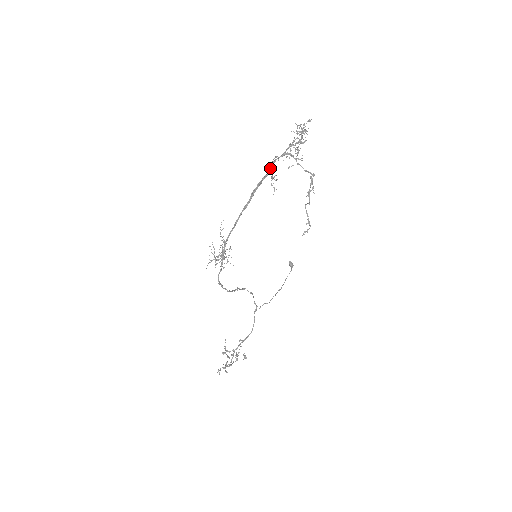
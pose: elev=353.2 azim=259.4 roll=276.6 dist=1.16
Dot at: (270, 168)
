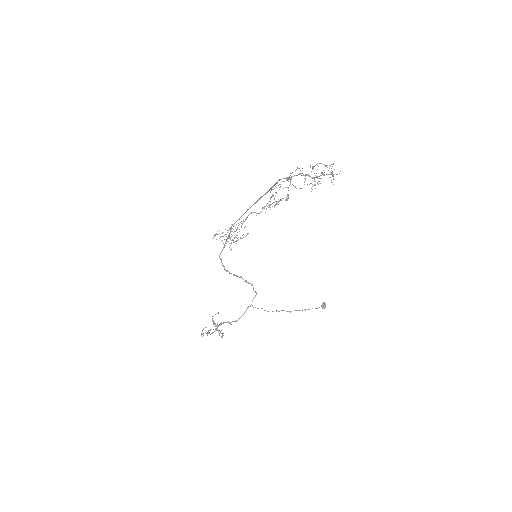
Dot at: (275, 183)
